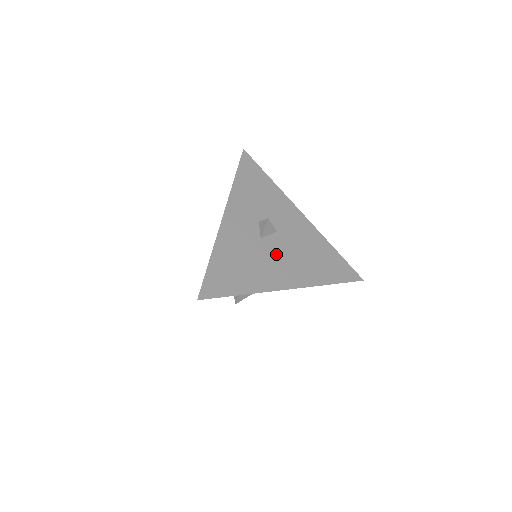
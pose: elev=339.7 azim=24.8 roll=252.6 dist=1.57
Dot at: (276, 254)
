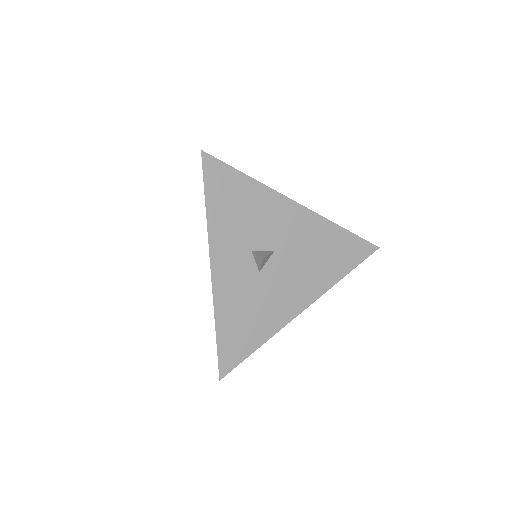
Dot at: (280, 280)
